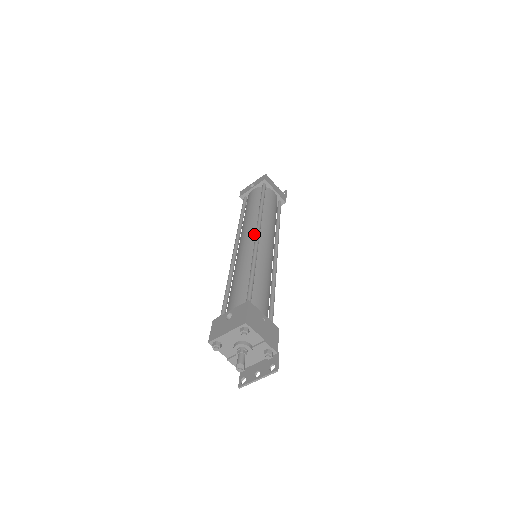
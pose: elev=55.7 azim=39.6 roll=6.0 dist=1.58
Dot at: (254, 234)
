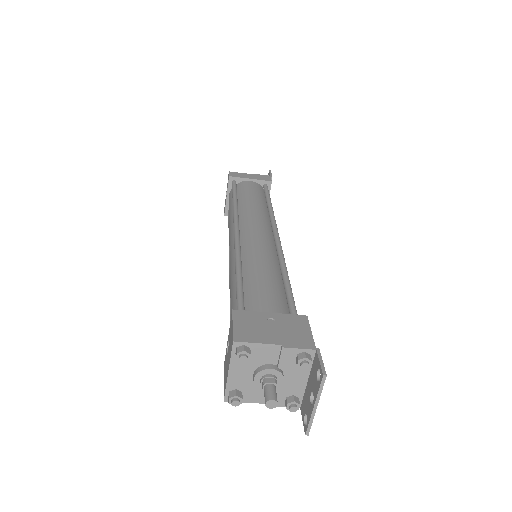
Dot at: occluded
